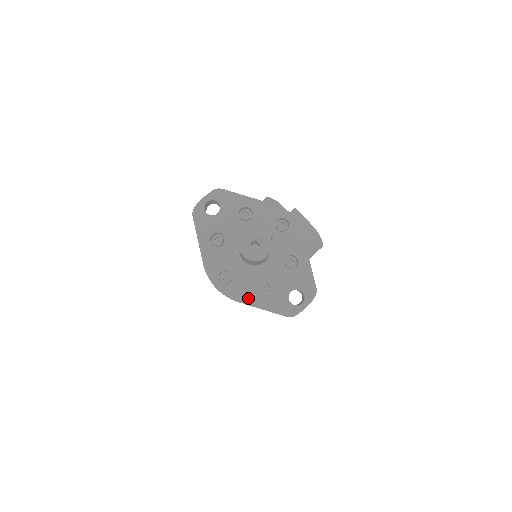
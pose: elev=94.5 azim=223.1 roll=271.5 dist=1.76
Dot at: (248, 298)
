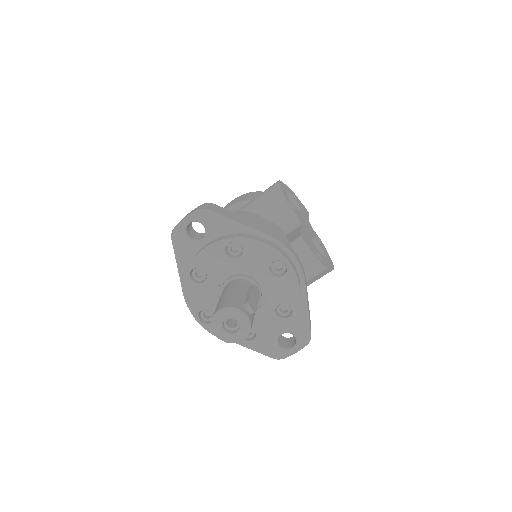
Dot at: occluded
